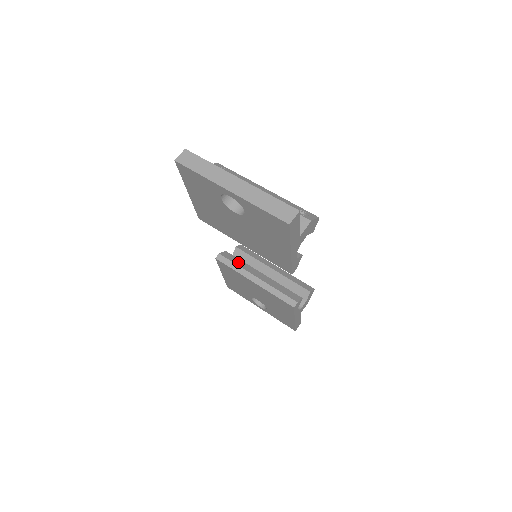
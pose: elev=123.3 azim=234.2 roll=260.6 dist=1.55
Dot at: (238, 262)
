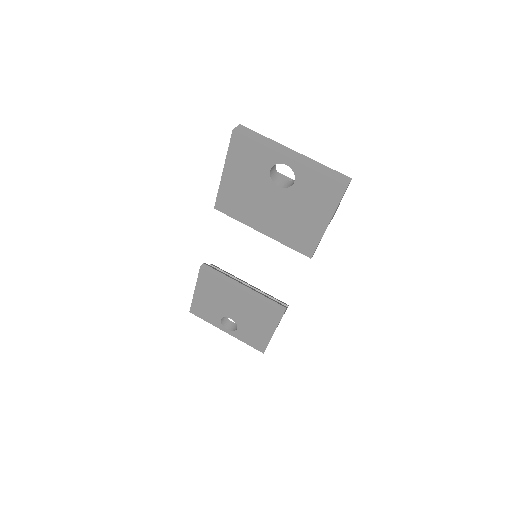
Dot at: (222, 272)
